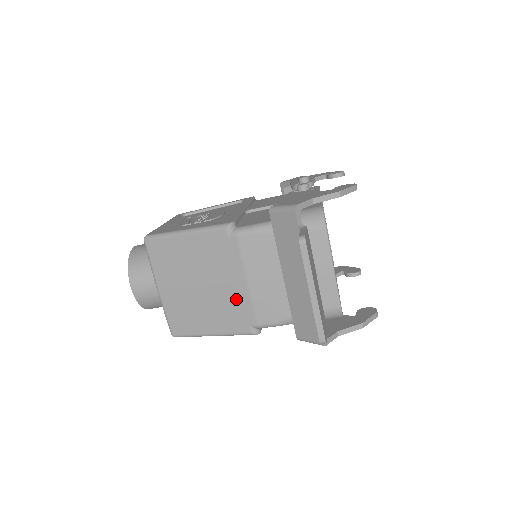
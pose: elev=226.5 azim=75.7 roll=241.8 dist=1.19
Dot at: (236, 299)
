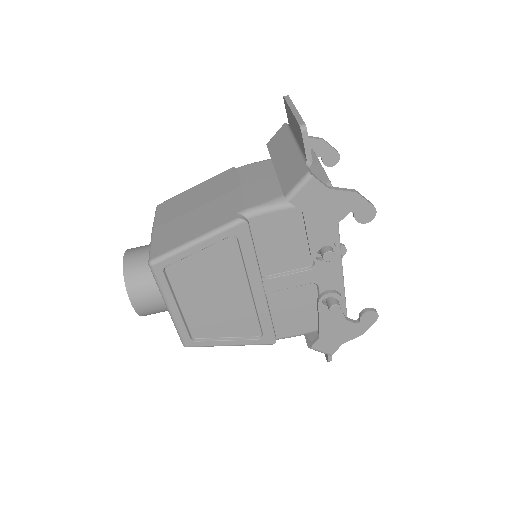
Dot at: (228, 201)
